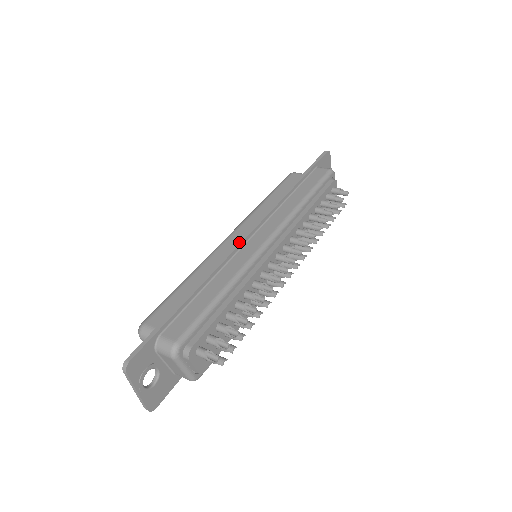
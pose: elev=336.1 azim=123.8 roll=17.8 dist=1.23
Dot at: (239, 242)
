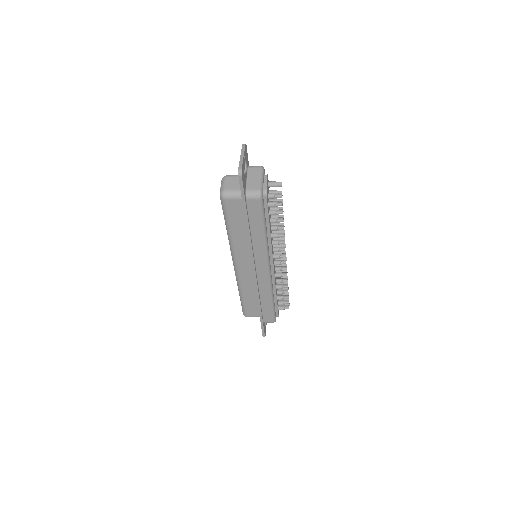
Dot at: occluded
